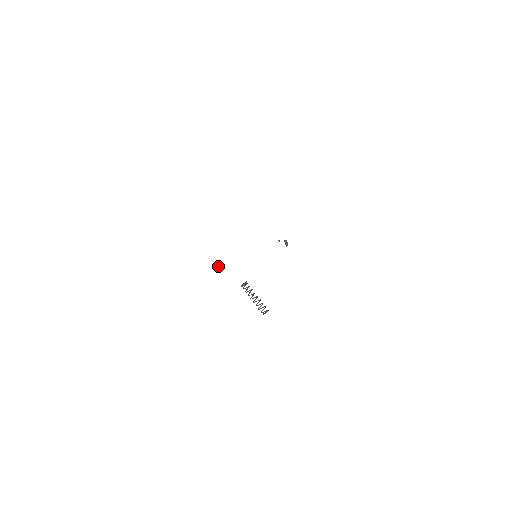
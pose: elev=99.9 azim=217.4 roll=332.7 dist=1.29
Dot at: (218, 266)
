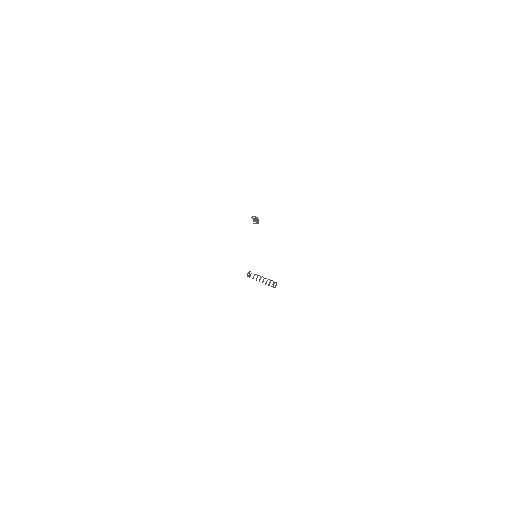
Dot at: (246, 291)
